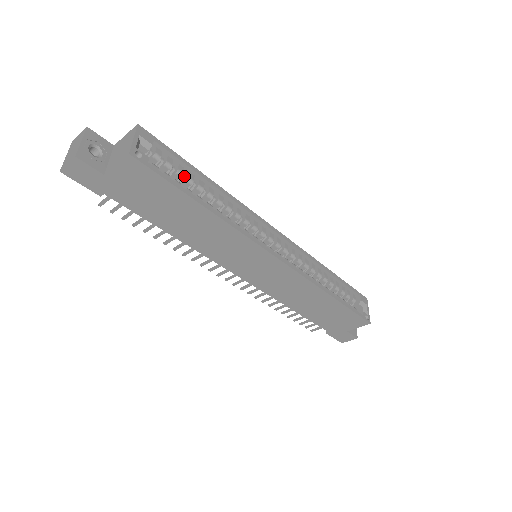
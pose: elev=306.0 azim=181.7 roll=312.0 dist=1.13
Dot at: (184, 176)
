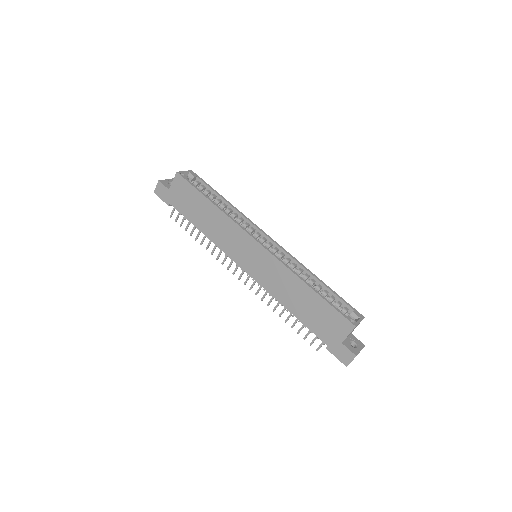
Dot at: (210, 195)
